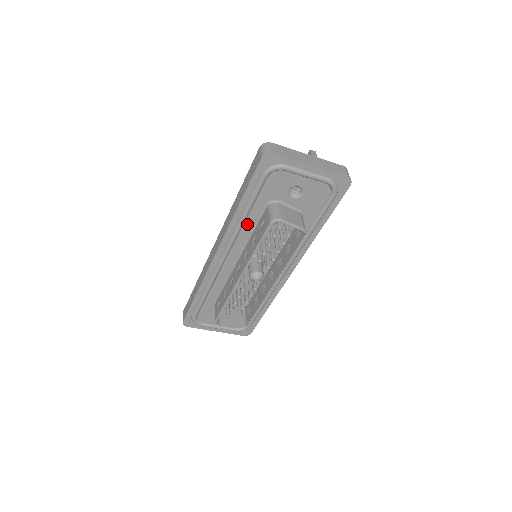
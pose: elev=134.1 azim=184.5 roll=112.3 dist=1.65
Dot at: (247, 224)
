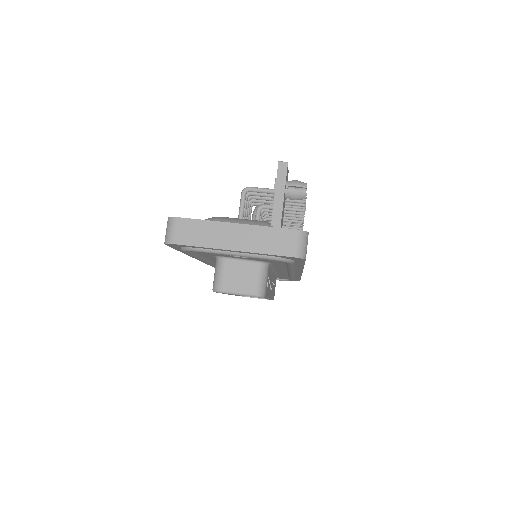
Dot at: (211, 259)
